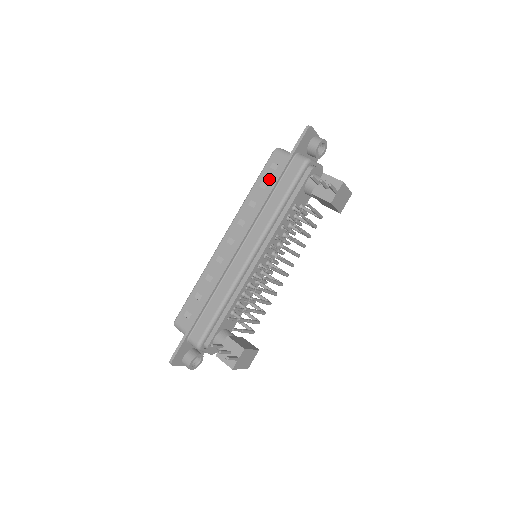
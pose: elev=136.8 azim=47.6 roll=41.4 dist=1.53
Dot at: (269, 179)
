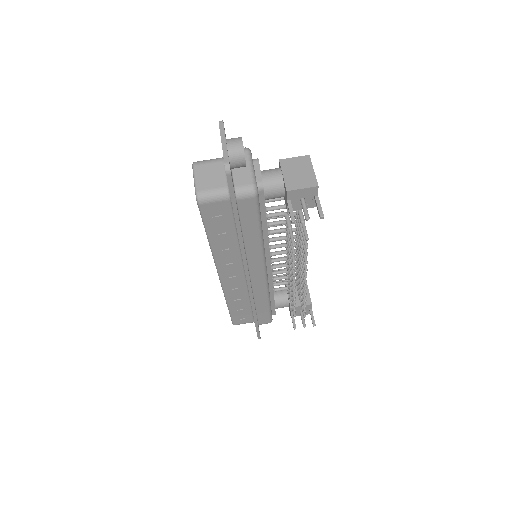
Dot at: (222, 226)
